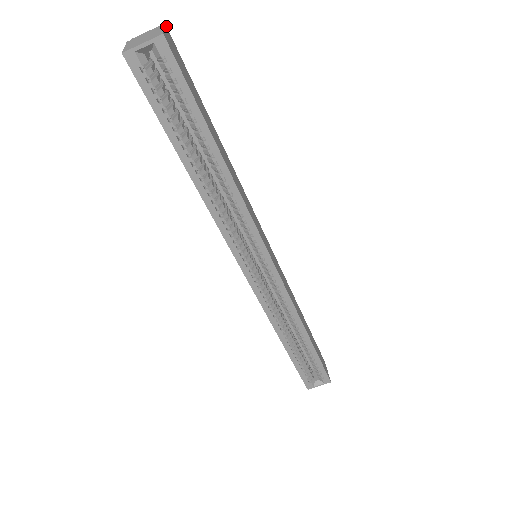
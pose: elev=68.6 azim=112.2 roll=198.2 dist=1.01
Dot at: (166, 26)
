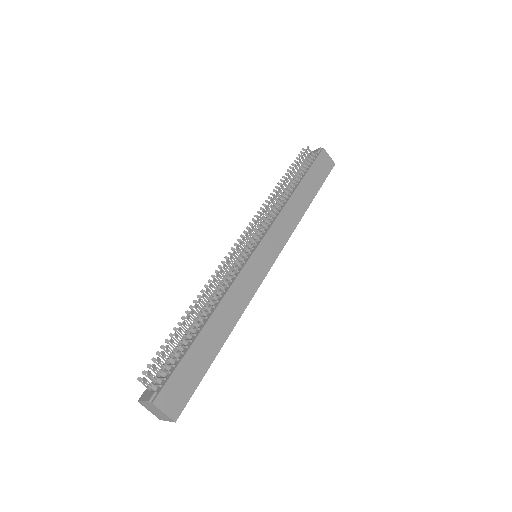
Dot at: (153, 402)
